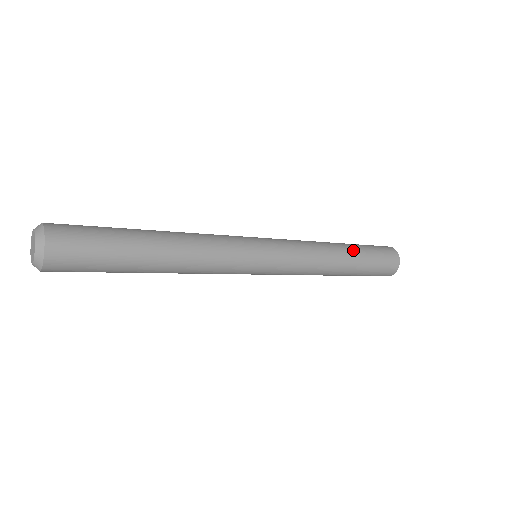
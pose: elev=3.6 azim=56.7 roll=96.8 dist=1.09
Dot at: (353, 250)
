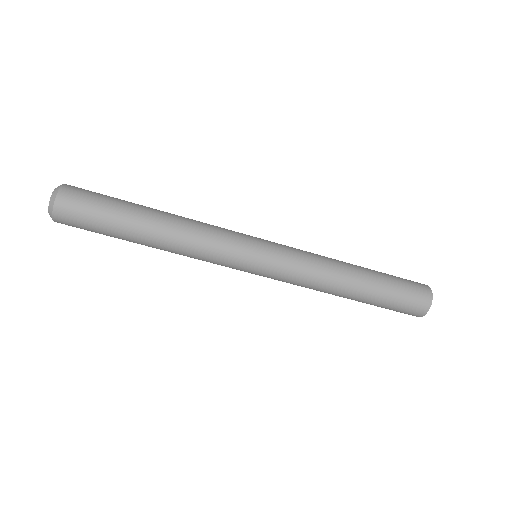
Dot at: (368, 269)
